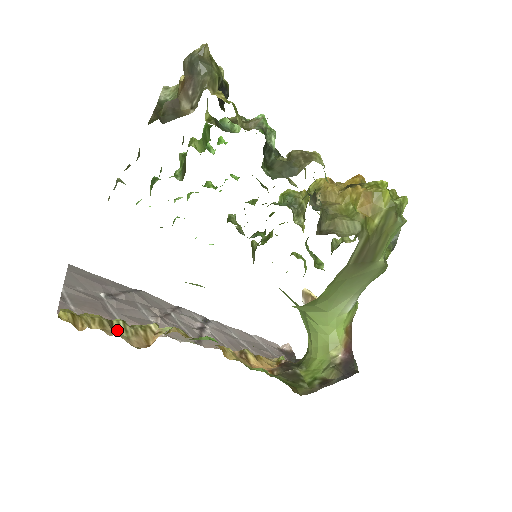
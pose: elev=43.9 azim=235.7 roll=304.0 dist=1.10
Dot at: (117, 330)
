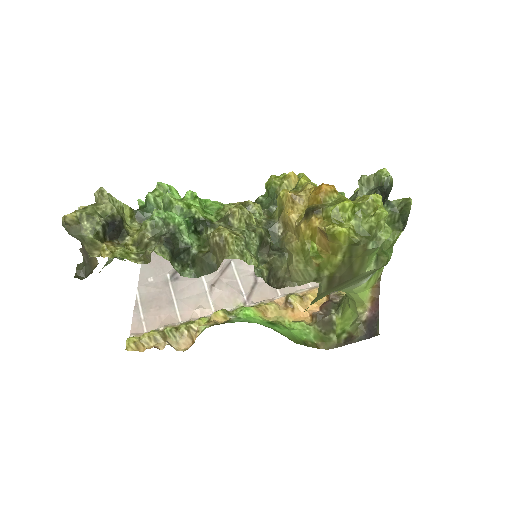
Dot at: (166, 343)
